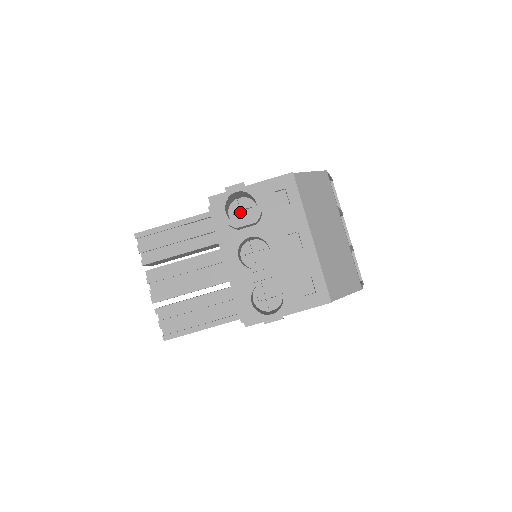
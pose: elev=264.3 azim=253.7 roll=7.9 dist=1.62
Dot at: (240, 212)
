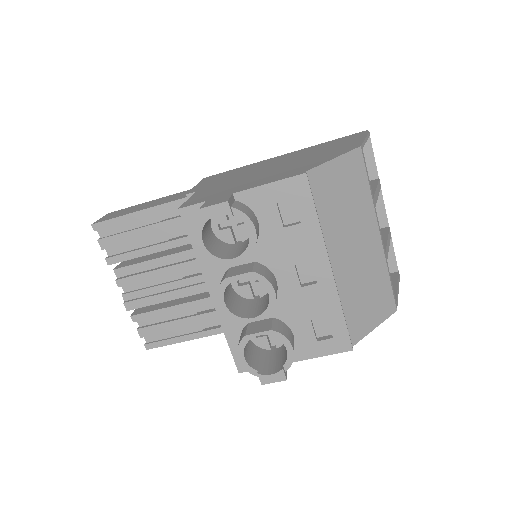
Dot at: (228, 221)
